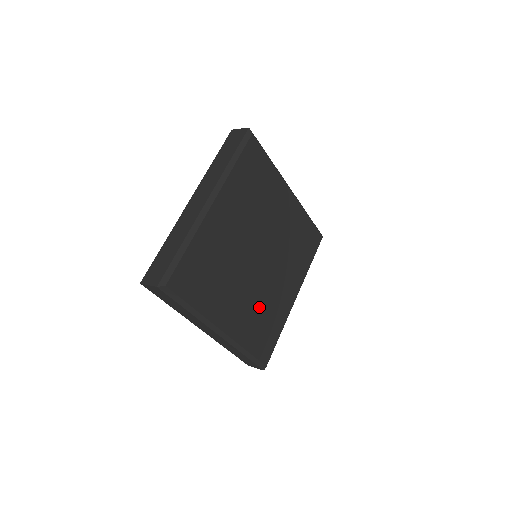
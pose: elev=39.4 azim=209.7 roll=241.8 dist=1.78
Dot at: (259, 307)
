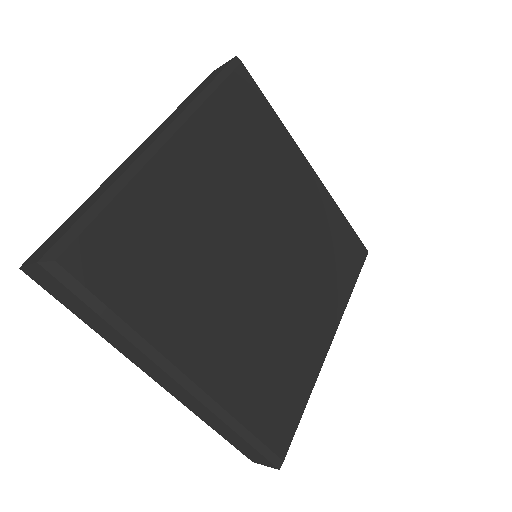
Dot at: (264, 344)
